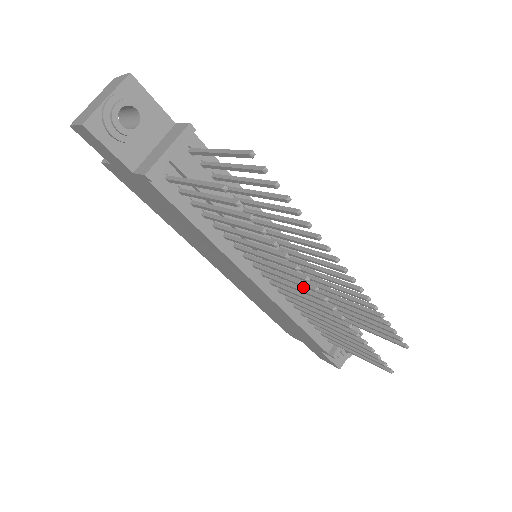
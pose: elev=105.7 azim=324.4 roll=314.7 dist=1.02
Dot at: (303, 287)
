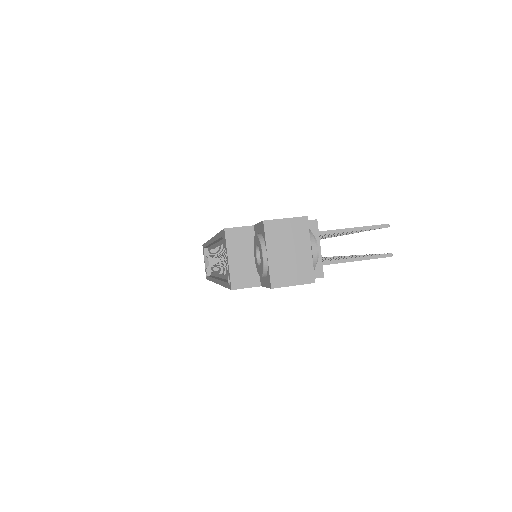
Dot at: (322, 258)
